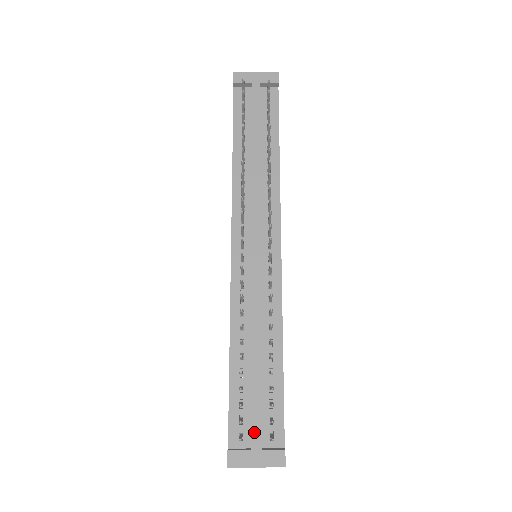
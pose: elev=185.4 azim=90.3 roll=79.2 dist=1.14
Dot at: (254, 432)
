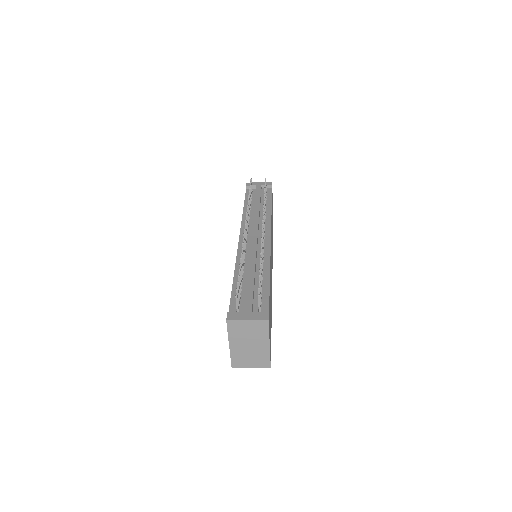
Dot at: (247, 304)
